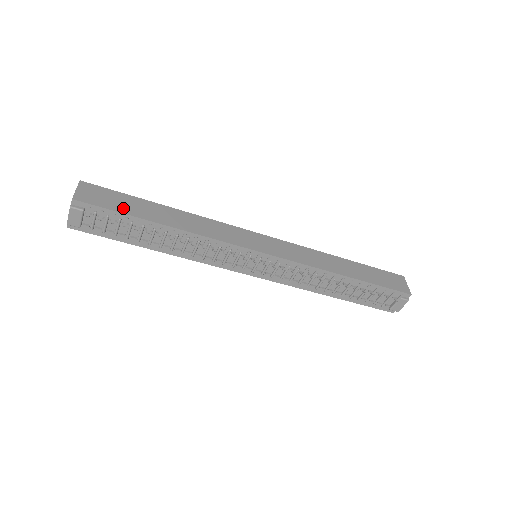
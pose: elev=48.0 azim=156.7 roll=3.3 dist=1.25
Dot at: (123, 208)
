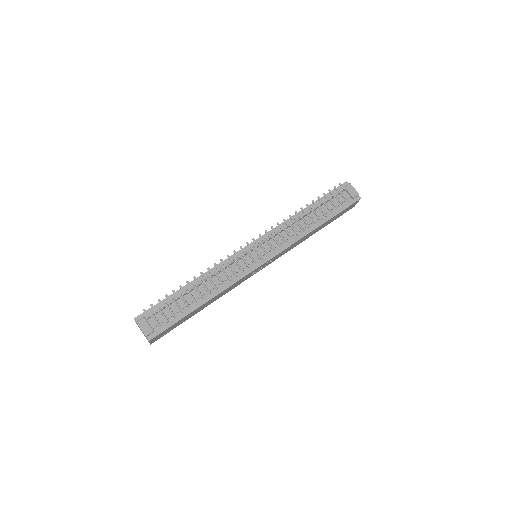
Dot at: occluded
